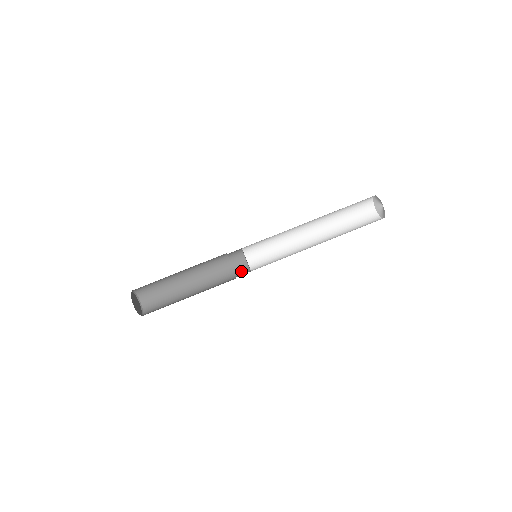
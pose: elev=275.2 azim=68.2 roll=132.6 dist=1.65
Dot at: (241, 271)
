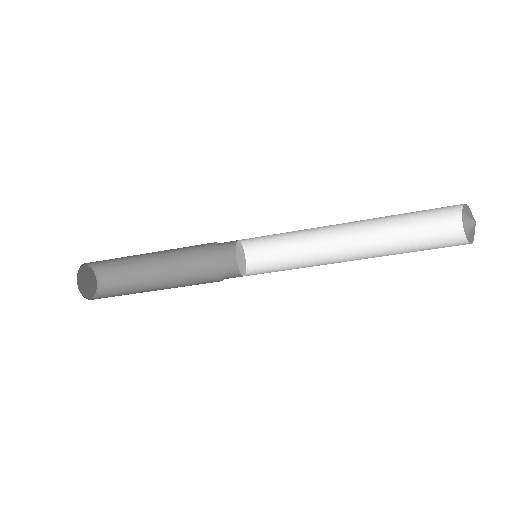
Dot at: (229, 247)
